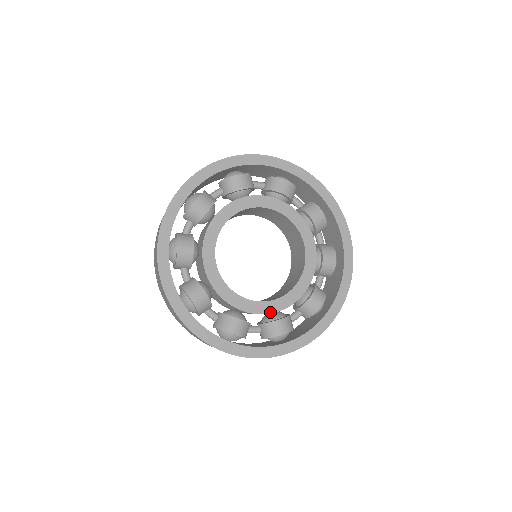
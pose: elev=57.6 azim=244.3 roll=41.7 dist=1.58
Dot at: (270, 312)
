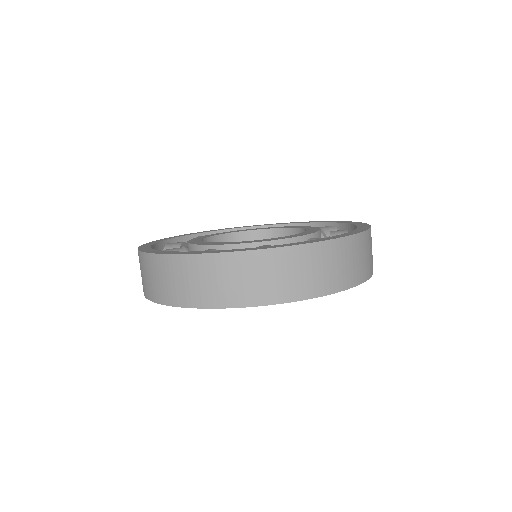
Dot at: occluded
